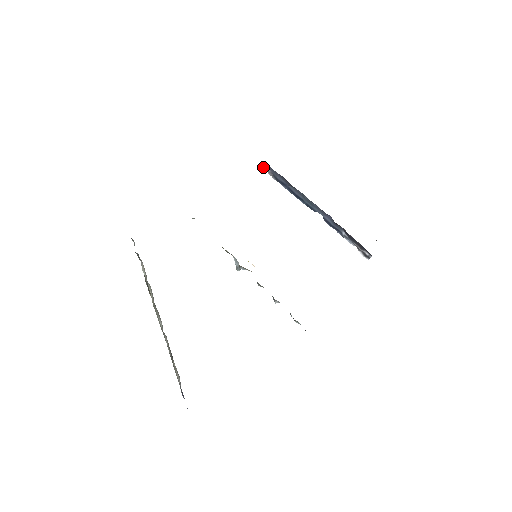
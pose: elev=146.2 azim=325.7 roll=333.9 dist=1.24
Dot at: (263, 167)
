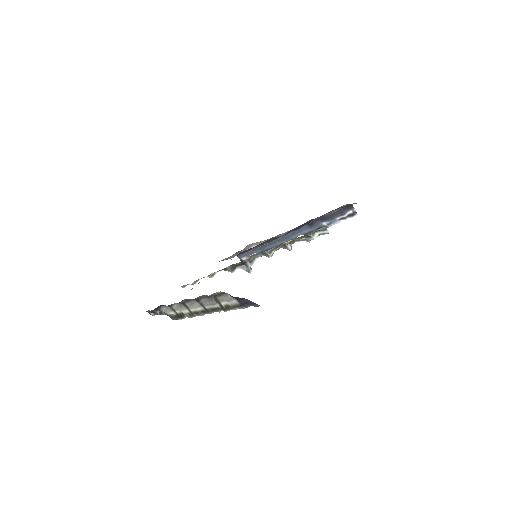
Dot at: occluded
